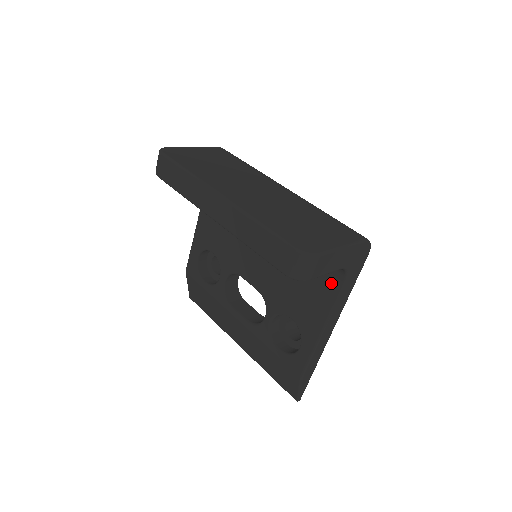
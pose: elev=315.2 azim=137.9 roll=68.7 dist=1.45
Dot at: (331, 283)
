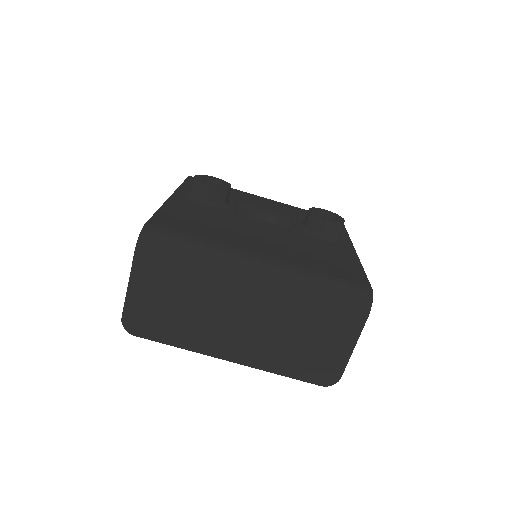
Dot at: occluded
